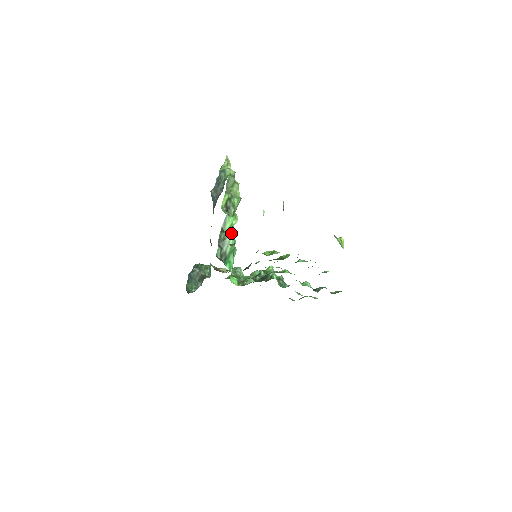
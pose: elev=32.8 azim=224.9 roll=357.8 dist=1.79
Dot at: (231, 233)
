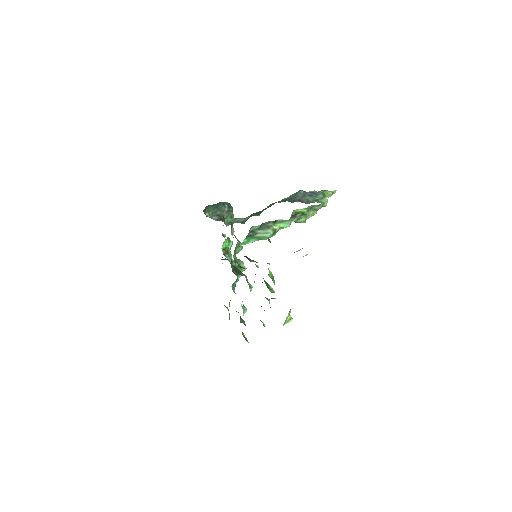
Dot at: (276, 231)
